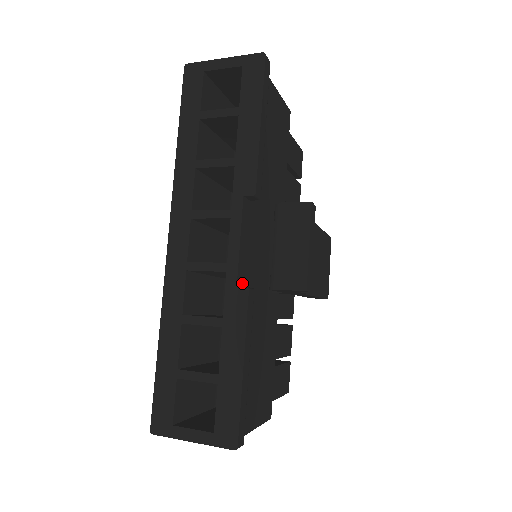
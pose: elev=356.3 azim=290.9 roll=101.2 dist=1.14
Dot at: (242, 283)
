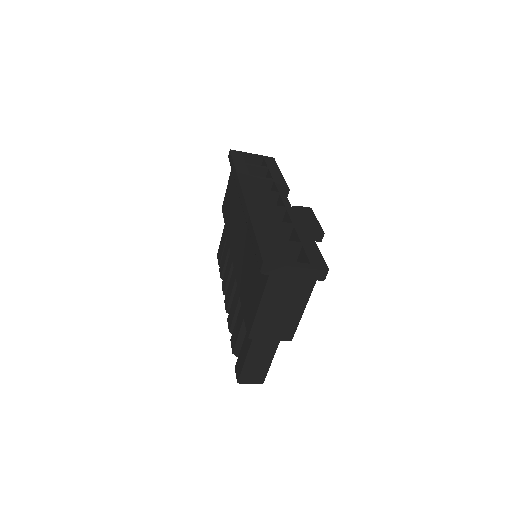
Dot at: occluded
